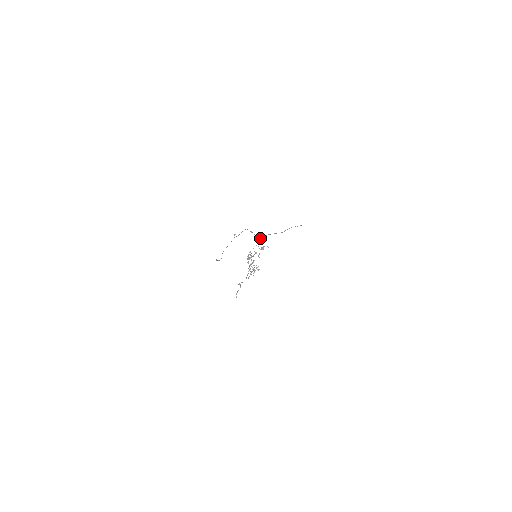
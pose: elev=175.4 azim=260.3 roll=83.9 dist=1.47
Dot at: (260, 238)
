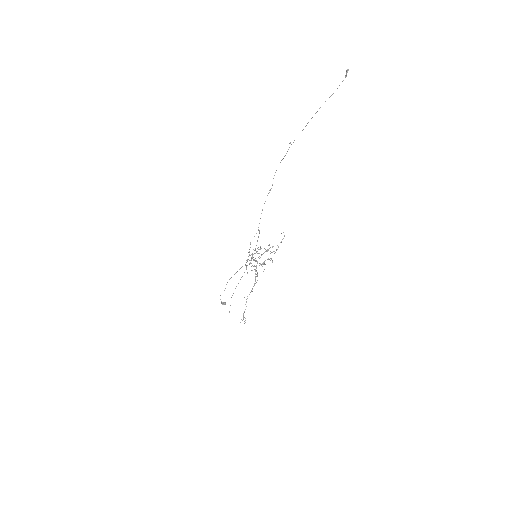
Dot at: (258, 229)
